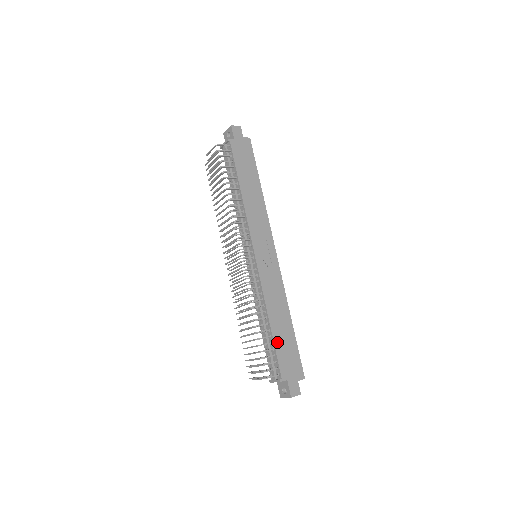
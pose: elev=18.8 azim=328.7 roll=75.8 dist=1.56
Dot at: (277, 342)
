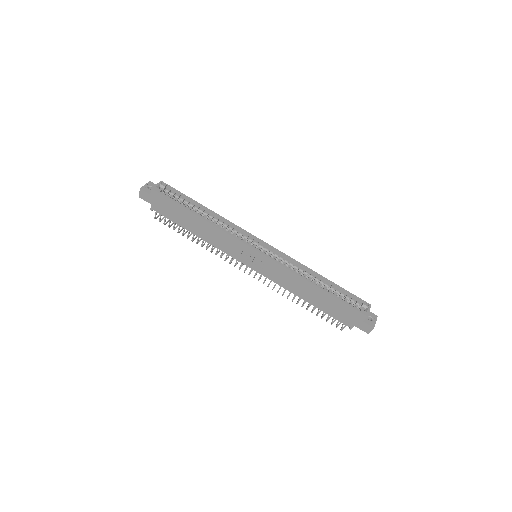
Dot at: (323, 309)
